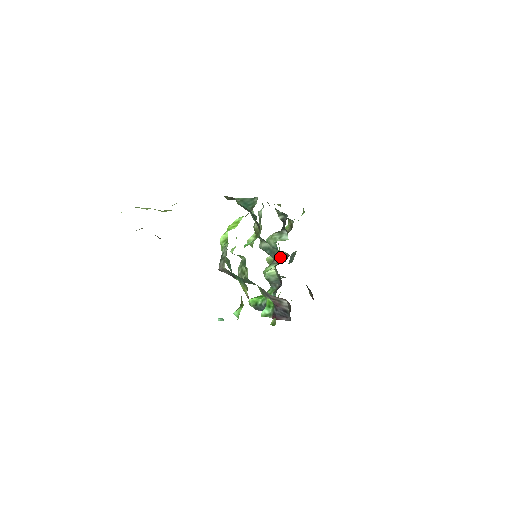
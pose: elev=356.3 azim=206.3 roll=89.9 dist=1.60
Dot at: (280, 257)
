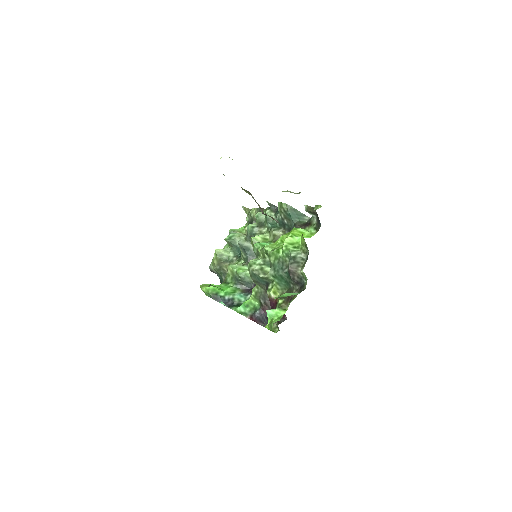
Dot at: occluded
